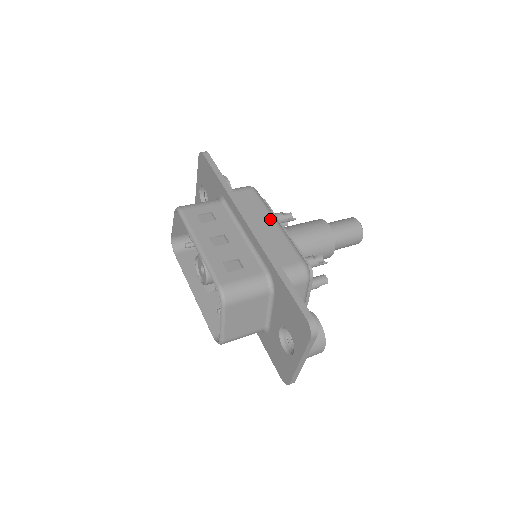
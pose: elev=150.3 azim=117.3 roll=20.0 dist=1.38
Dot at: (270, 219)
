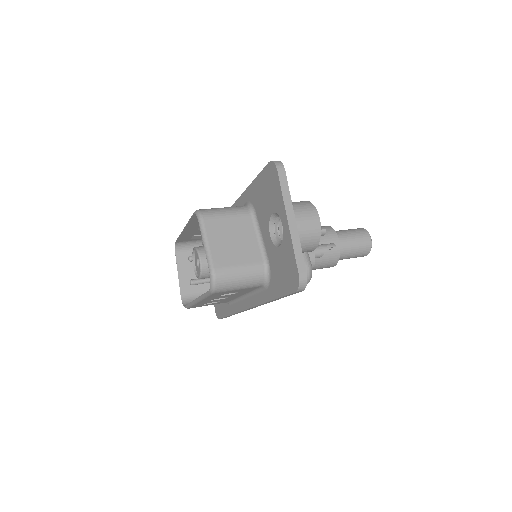
Dot at: occluded
